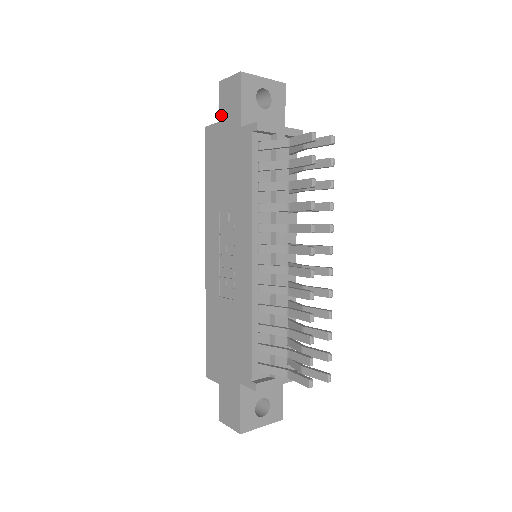
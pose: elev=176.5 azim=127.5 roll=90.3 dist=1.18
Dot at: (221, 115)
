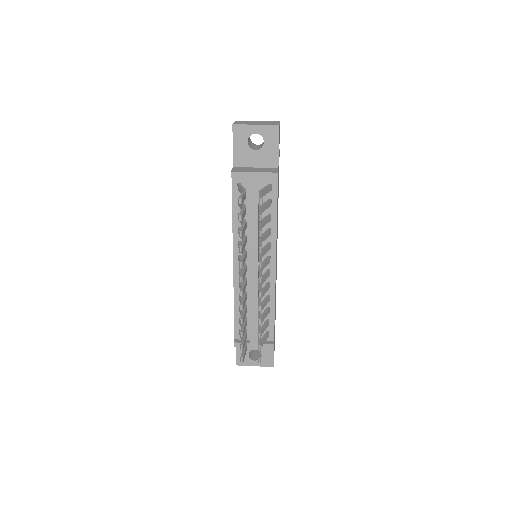
Dot at: occluded
